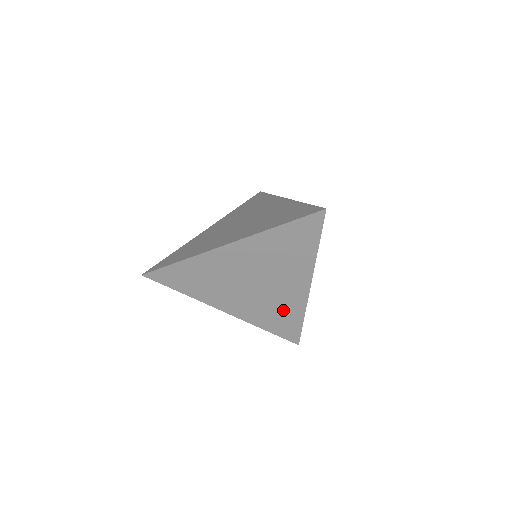
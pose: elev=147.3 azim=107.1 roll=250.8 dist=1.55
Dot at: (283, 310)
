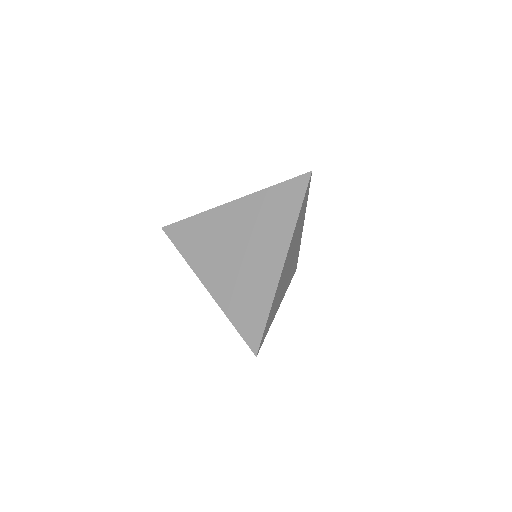
Dot at: occluded
